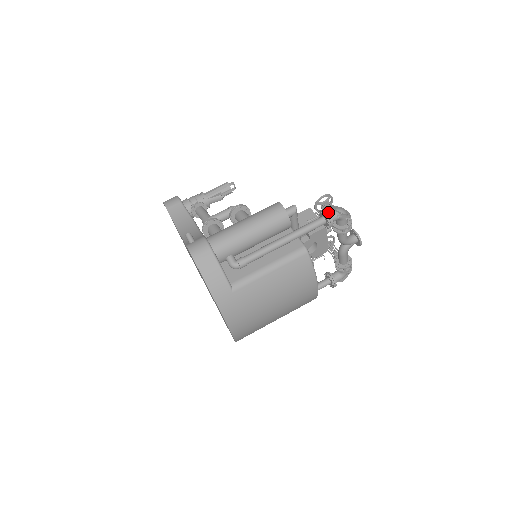
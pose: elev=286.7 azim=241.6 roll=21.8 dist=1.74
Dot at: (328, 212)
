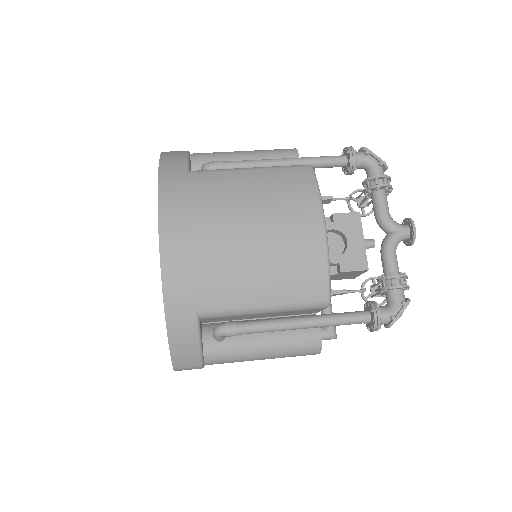
Dot at: occluded
